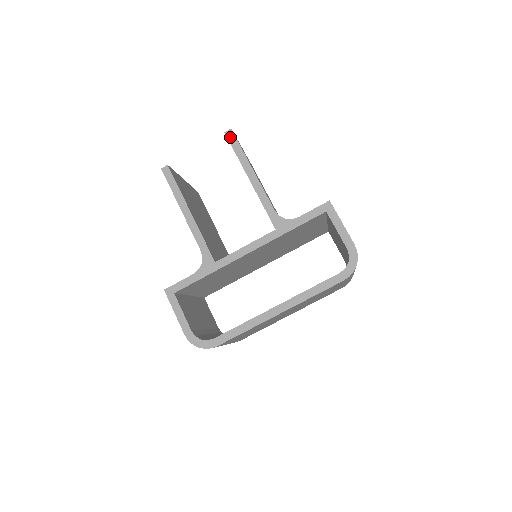
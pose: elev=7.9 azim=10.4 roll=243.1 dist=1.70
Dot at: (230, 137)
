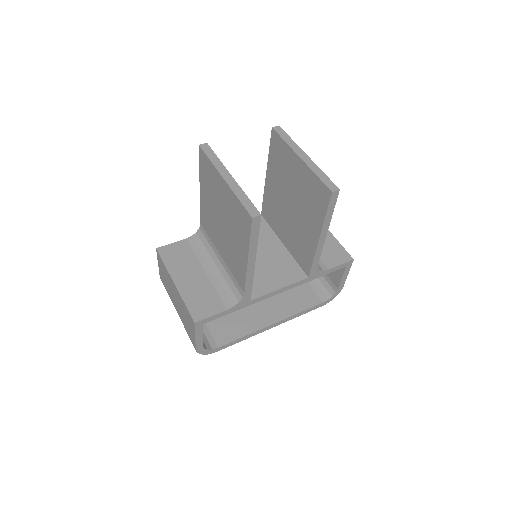
Dot at: (333, 198)
